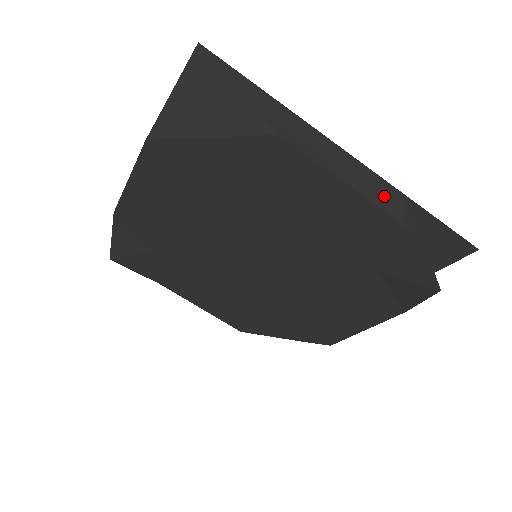
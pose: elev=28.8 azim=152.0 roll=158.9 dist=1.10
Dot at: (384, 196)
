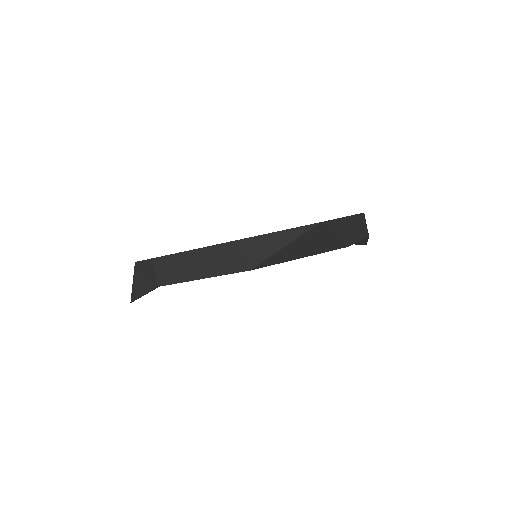
Dot at: (364, 227)
